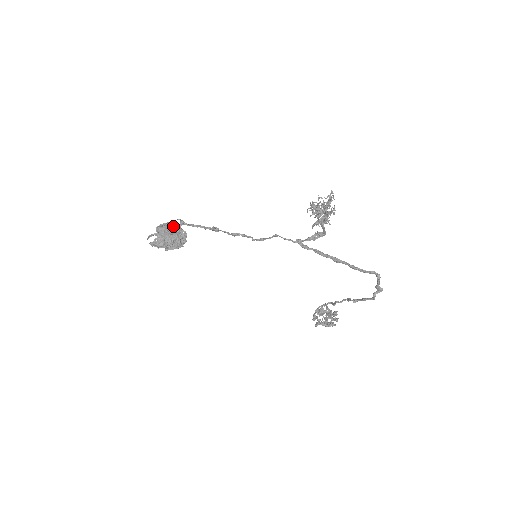
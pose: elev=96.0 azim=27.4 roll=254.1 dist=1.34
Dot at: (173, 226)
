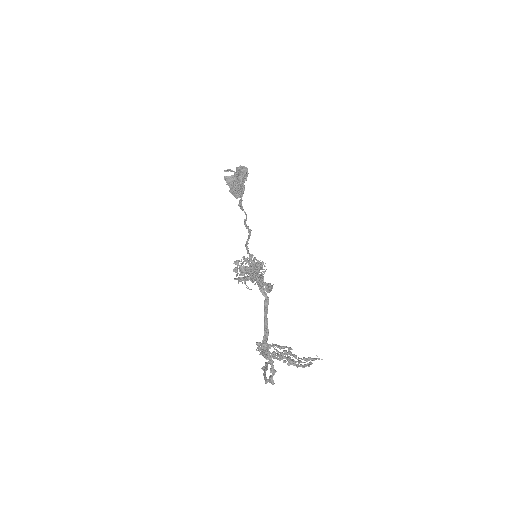
Dot at: (239, 176)
